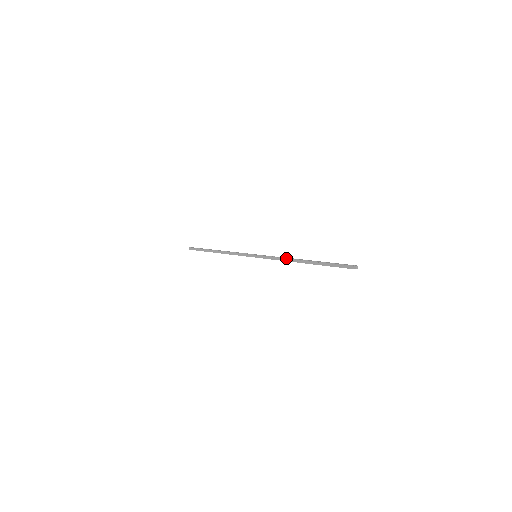
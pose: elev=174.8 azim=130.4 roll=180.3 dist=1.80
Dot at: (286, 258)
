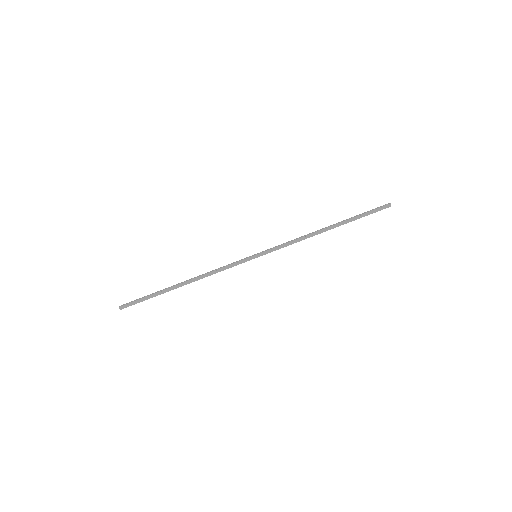
Dot at: (305, 236)
